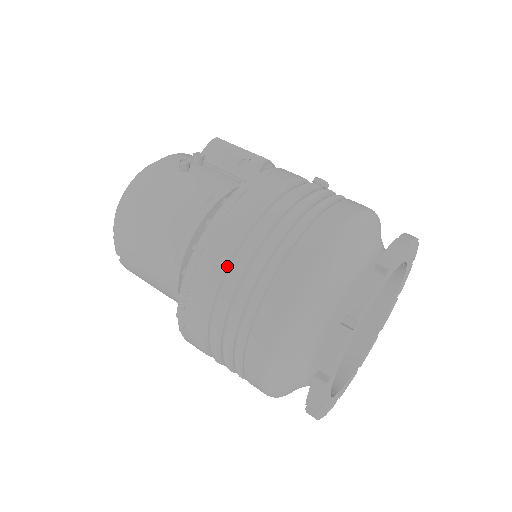
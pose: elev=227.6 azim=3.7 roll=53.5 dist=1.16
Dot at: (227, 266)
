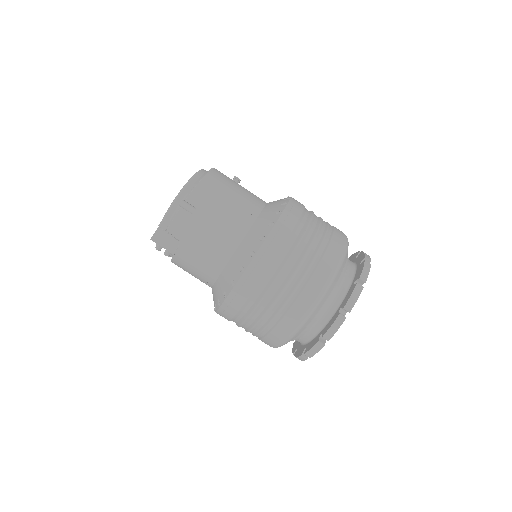
Dot at: (307, 218)
